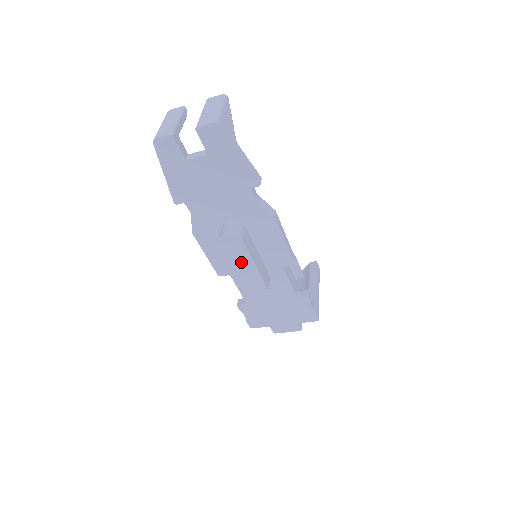
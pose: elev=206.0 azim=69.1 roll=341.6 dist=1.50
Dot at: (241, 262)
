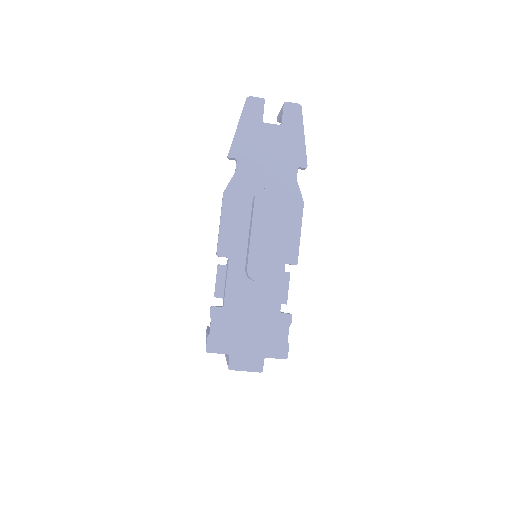
Dot at: (262, 226)
